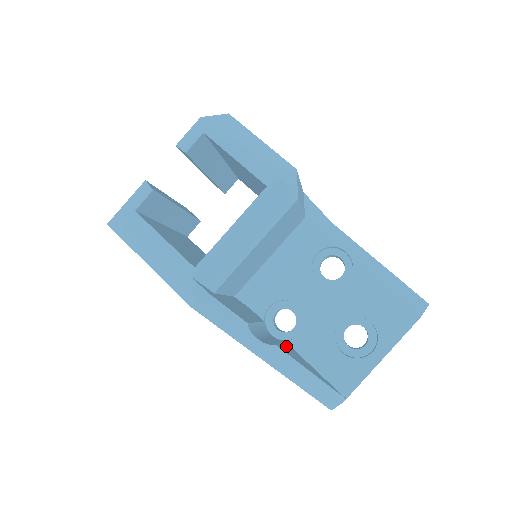
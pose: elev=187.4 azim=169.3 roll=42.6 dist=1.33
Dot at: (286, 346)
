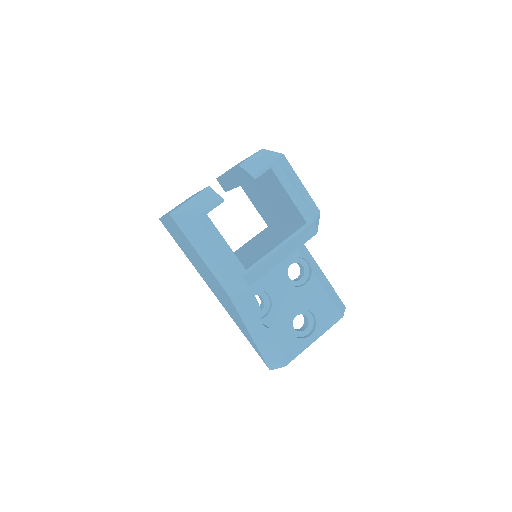
Dot at: occluded
